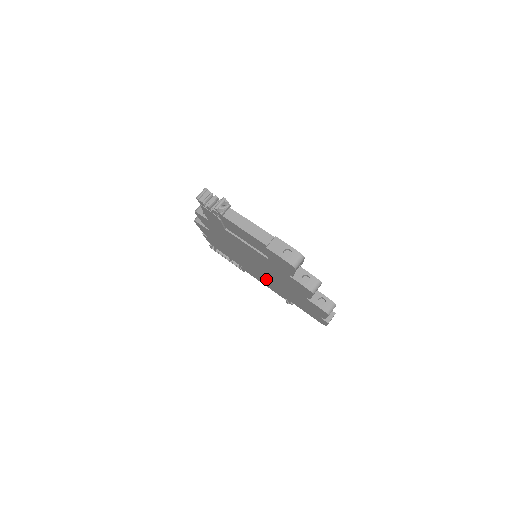
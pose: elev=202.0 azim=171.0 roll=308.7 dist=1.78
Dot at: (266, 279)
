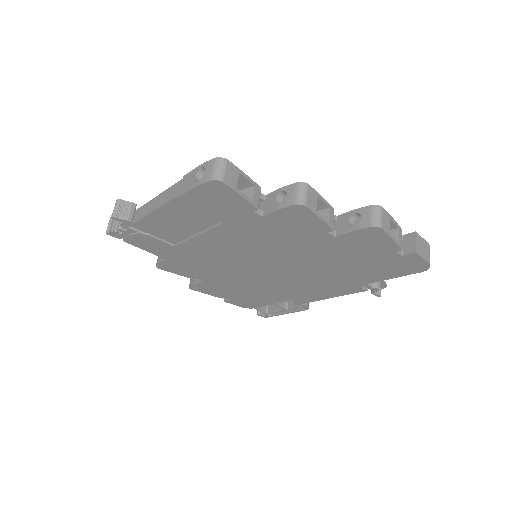
Dot at: (307, 280)
